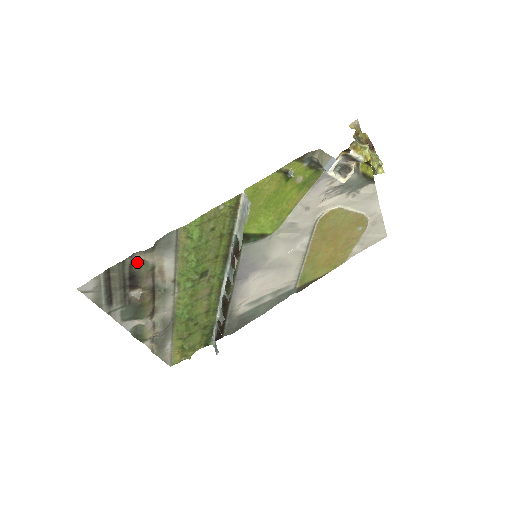
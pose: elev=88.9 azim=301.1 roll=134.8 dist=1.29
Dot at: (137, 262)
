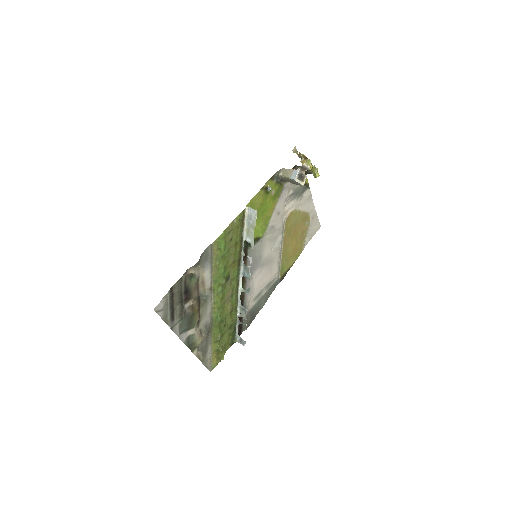
Dot at: (189, 277)
